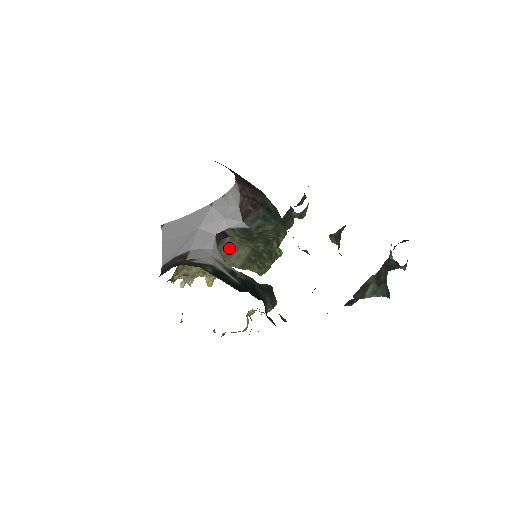
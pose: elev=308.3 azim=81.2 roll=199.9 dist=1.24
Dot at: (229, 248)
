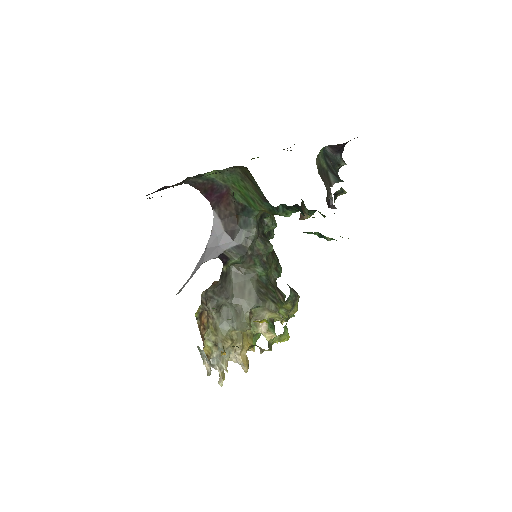
Dot at: (238, 287)
